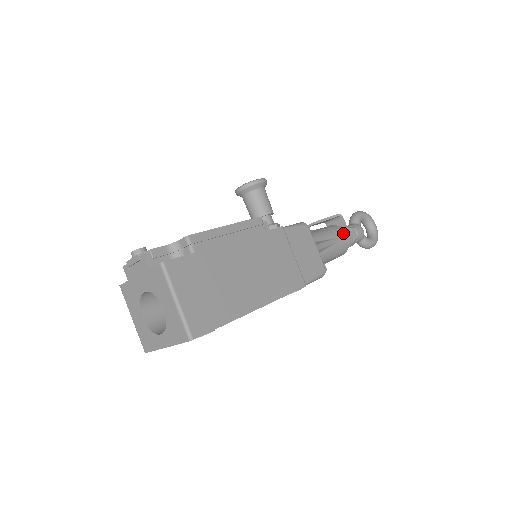
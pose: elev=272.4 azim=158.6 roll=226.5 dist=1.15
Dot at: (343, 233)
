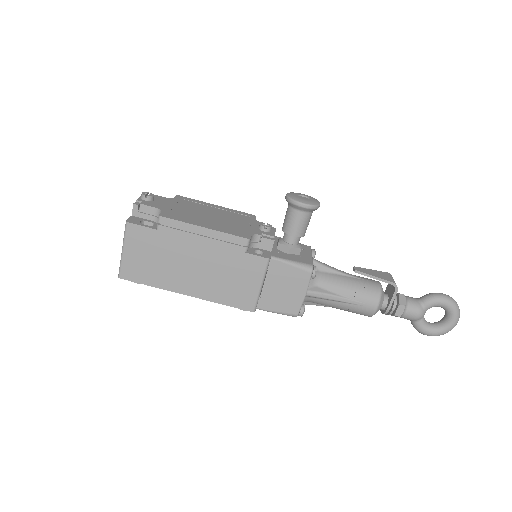
Dot at: (373, 302)
